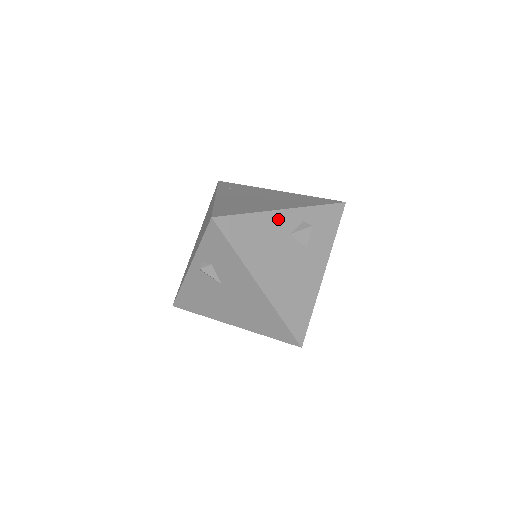
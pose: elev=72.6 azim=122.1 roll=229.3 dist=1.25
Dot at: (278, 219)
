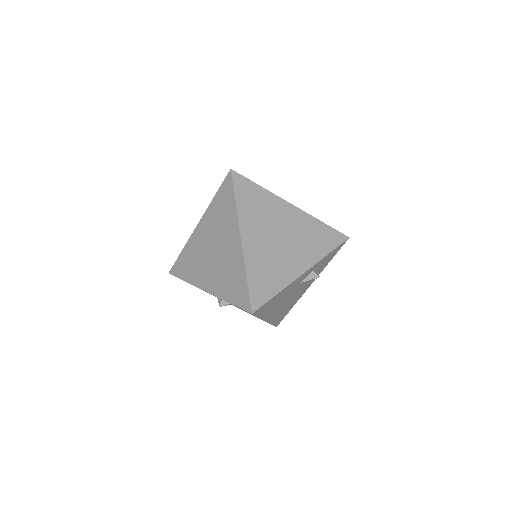
Dot at: (297, 281)
